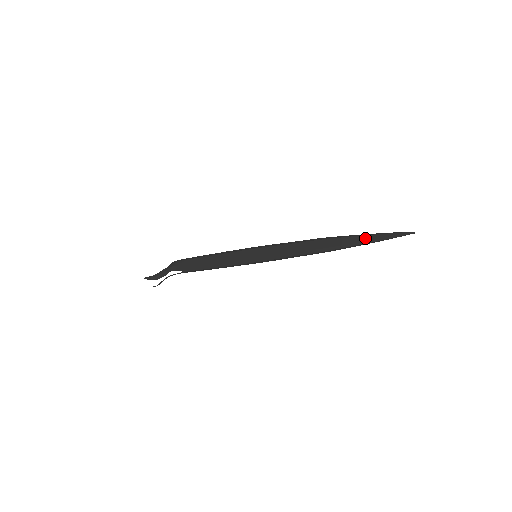
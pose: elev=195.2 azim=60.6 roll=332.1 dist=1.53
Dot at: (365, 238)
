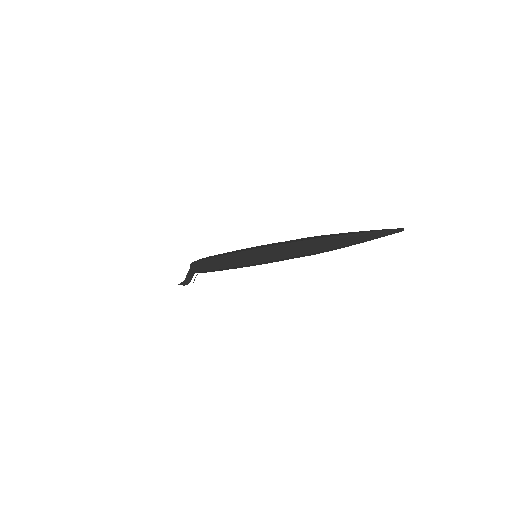
Dot at: (351, 240)
